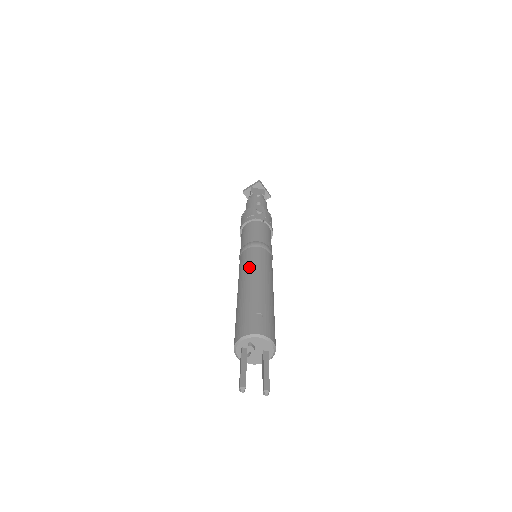
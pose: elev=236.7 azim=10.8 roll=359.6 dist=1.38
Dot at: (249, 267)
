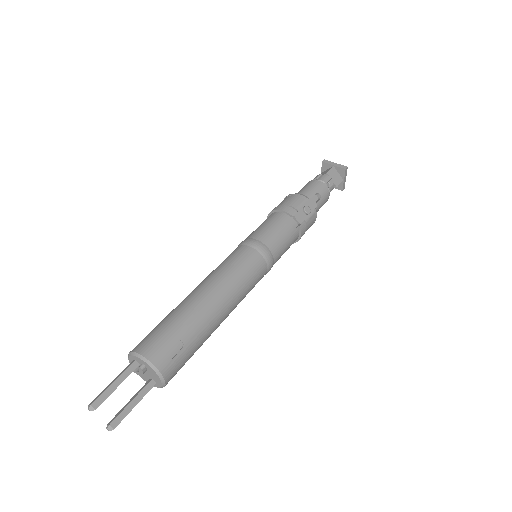
Dot at: (229, 274)
